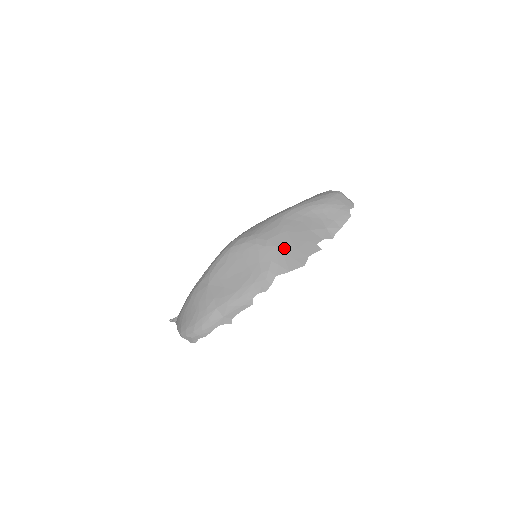
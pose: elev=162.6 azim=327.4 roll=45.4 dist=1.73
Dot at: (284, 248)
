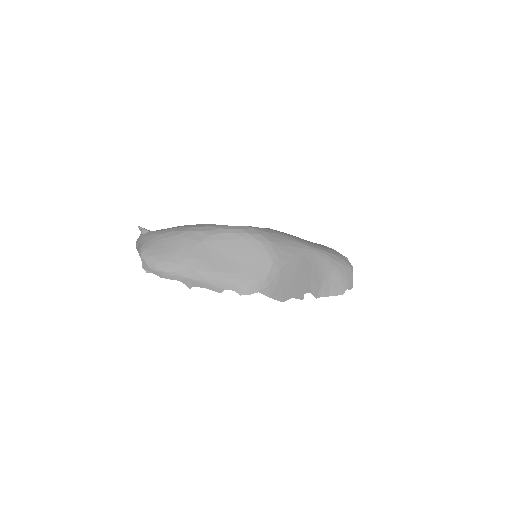
Dot at: (283, 276)
